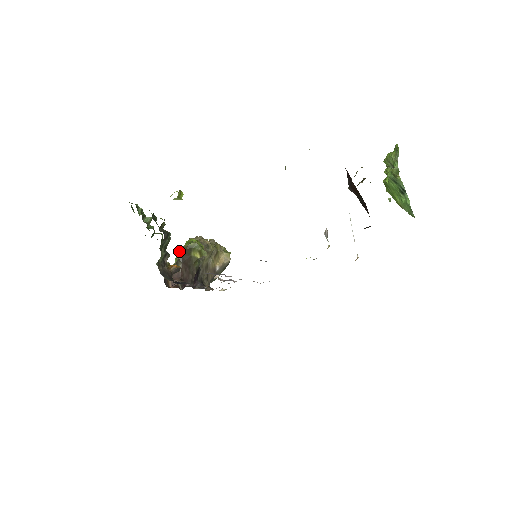
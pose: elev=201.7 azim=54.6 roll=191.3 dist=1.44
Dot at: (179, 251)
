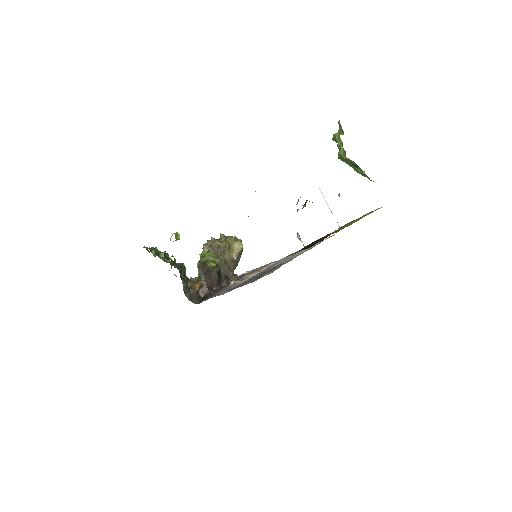
Dot at: occluded
